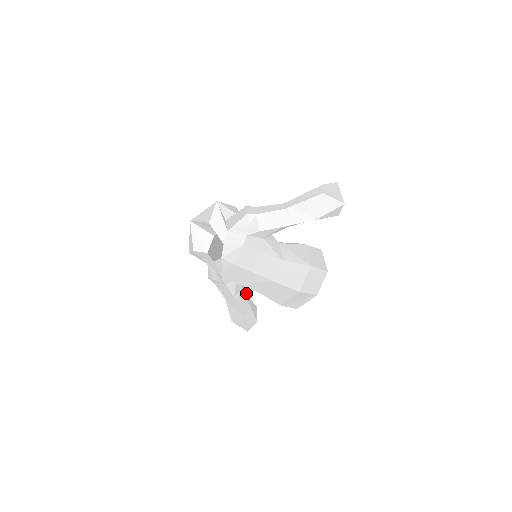
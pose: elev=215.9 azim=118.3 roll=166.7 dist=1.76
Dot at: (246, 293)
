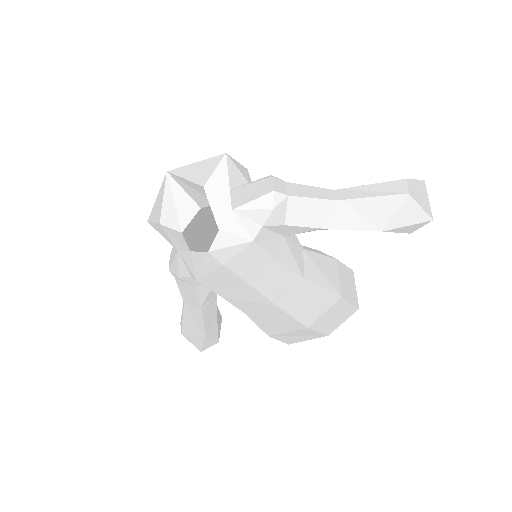
Dot at: occluded
